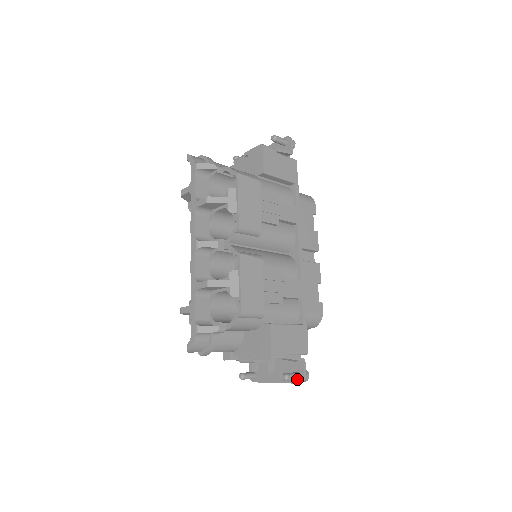
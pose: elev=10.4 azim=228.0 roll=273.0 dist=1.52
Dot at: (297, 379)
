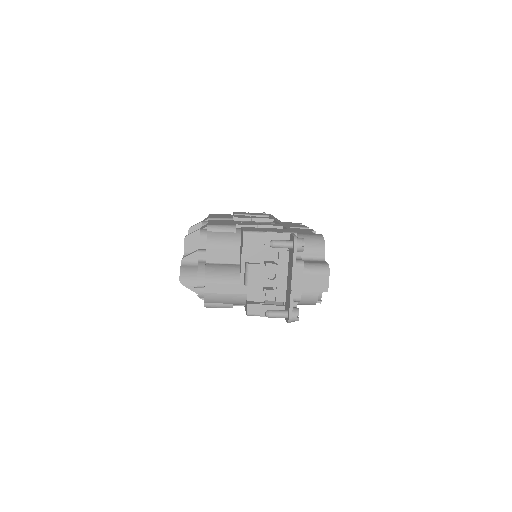
Dot at: (290, 244)
